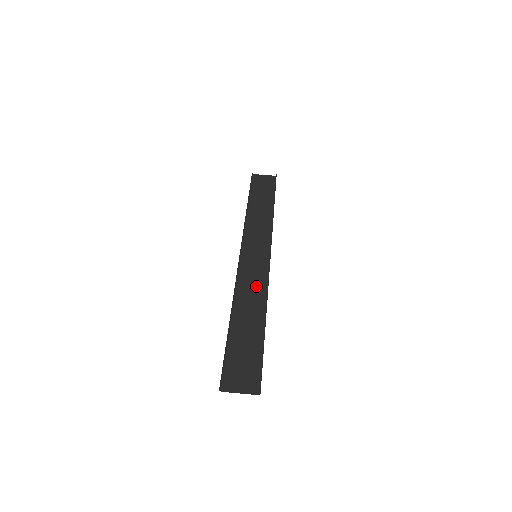
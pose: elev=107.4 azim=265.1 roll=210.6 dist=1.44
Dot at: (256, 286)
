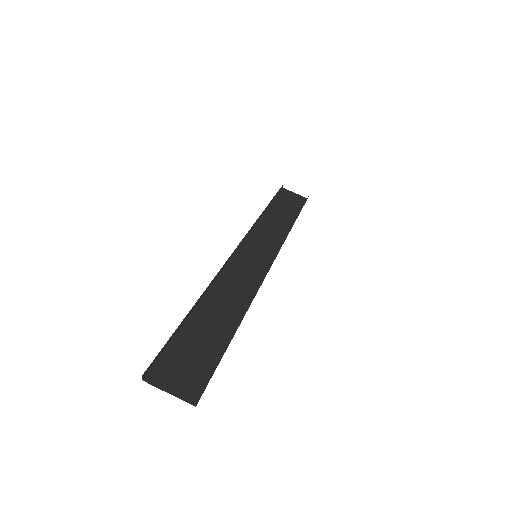
Dot at: (244, 284)
